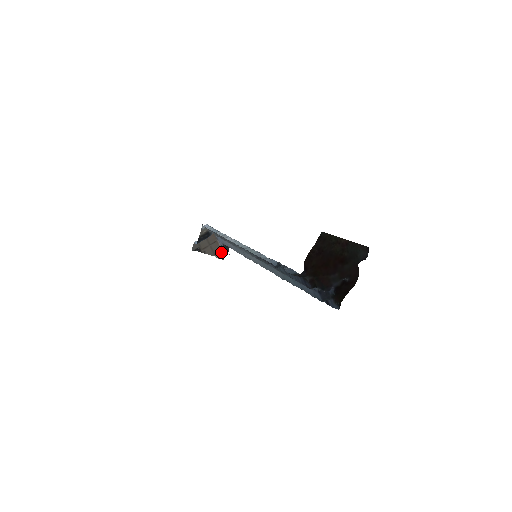
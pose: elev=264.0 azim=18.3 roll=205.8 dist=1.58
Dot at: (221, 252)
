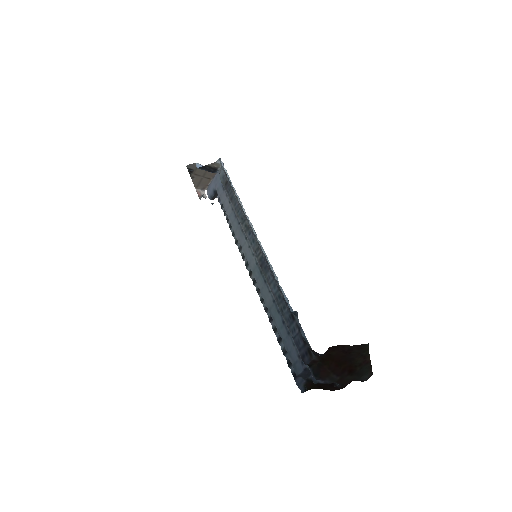
Dot at: (203, 190)
